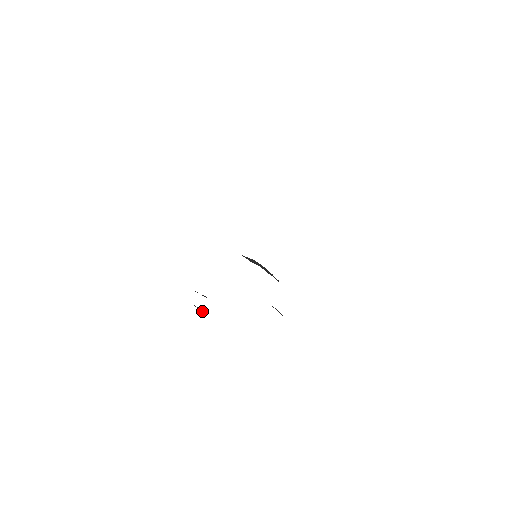
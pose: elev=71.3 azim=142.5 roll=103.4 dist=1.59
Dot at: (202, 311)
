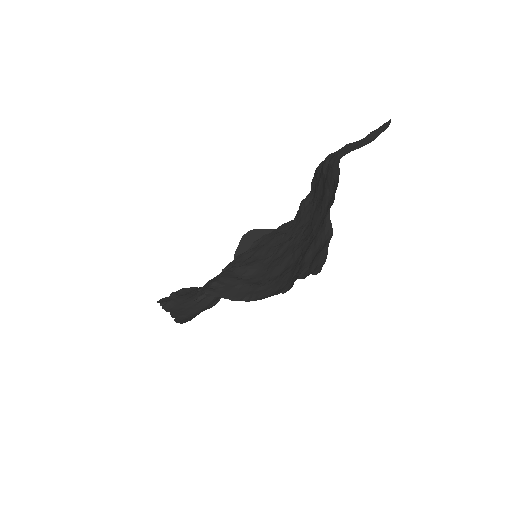
Dot at: occluded
